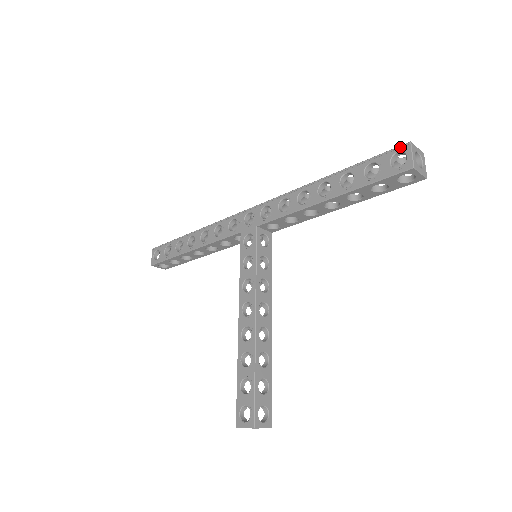
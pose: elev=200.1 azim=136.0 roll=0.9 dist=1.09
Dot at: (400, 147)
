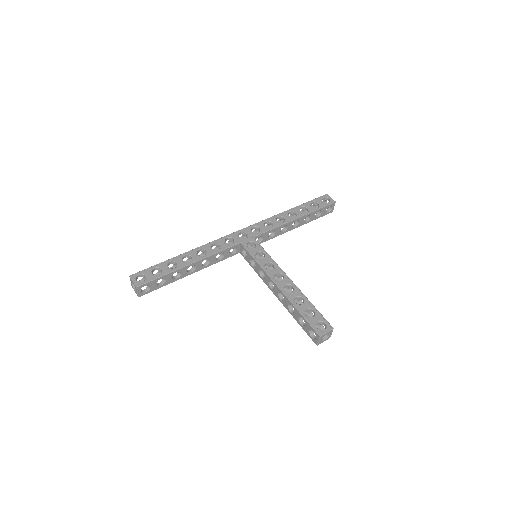
Dot at: (324, 196)
